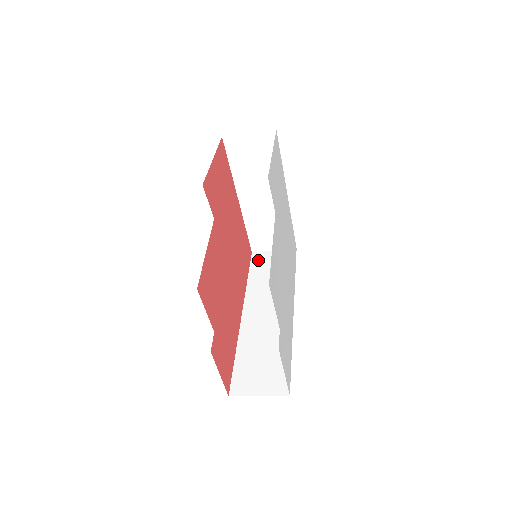
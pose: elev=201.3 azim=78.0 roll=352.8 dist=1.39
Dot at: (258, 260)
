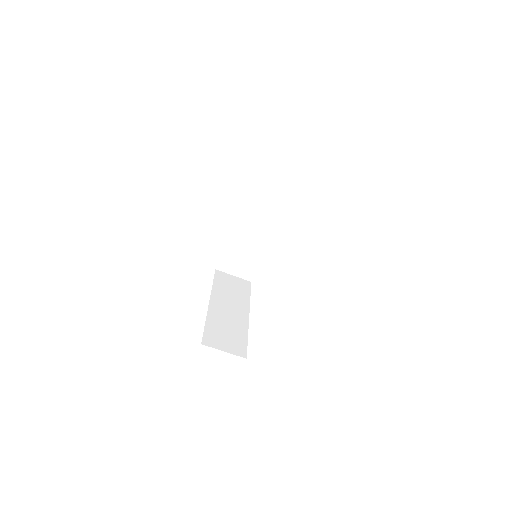
Dot at: occluded
